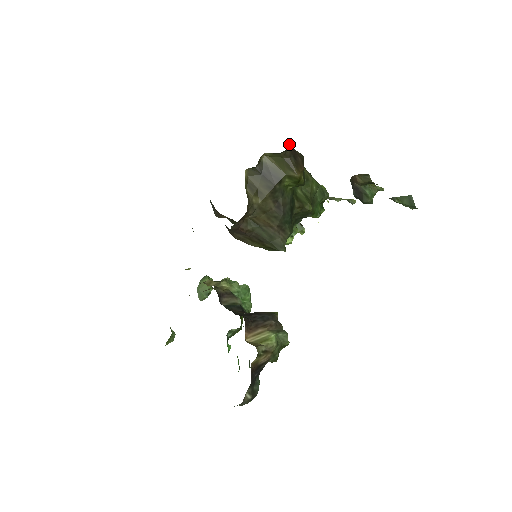
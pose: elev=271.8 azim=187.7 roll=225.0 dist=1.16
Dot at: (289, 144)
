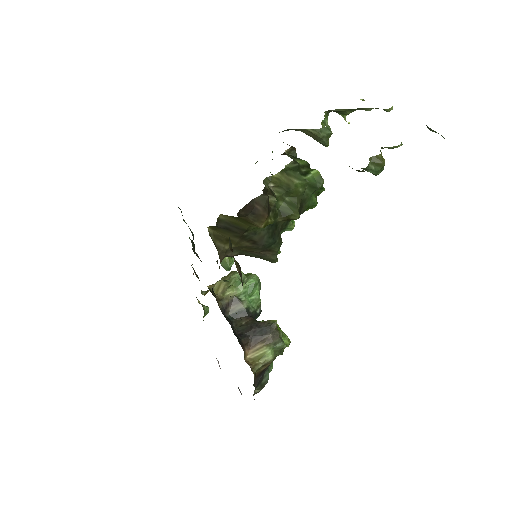
Dot at: occluded
